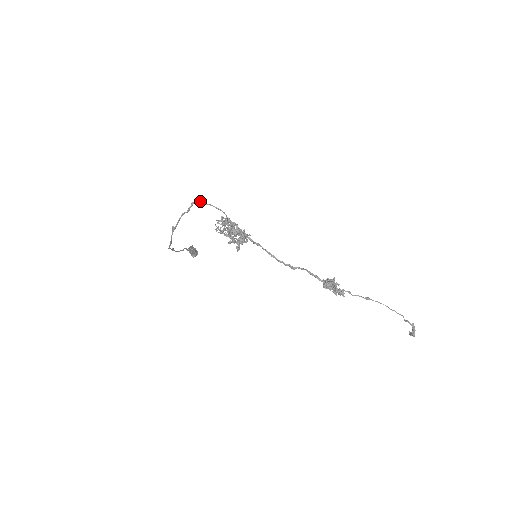
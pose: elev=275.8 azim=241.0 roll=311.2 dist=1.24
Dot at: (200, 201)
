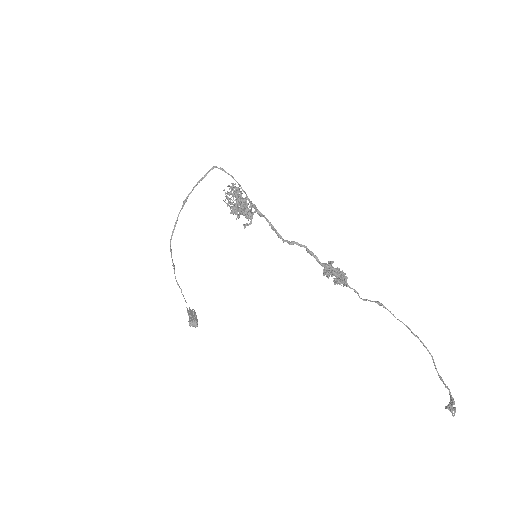
Dot at: (220, 167)
